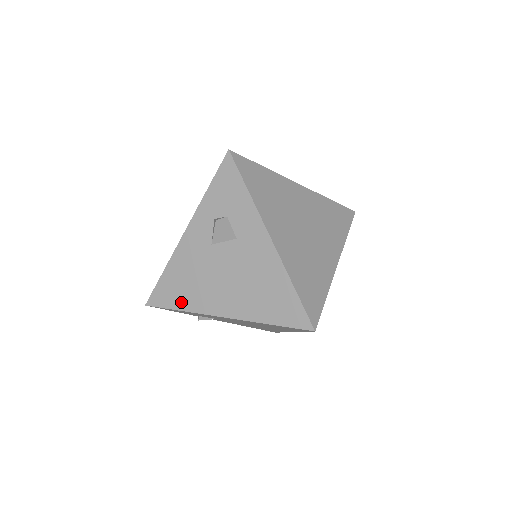
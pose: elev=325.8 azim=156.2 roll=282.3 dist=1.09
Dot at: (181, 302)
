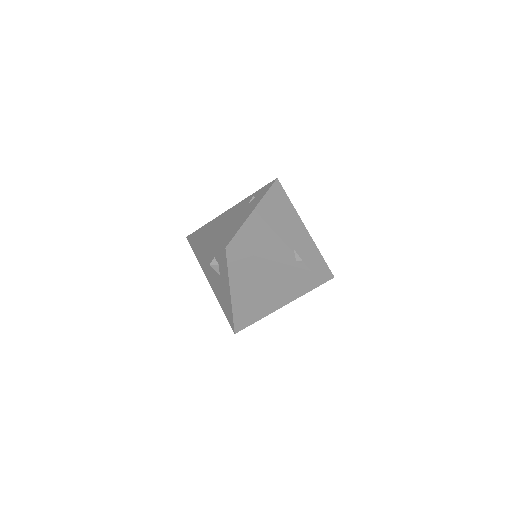
Dot at: (198, 257)
